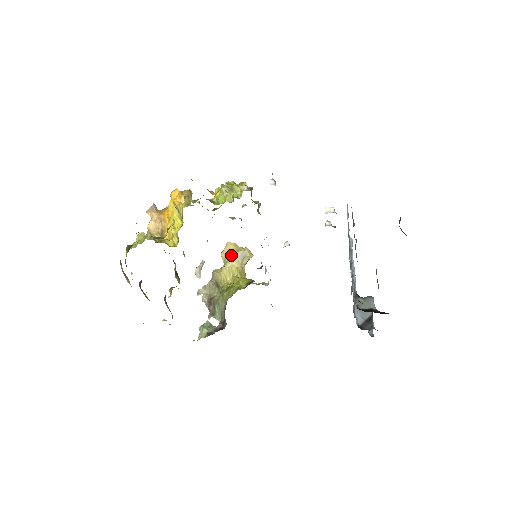
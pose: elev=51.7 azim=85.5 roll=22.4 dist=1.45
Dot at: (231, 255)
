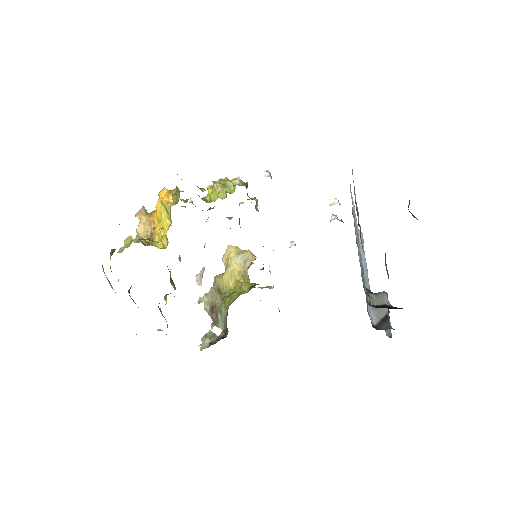
Dot at: (232, 259)
